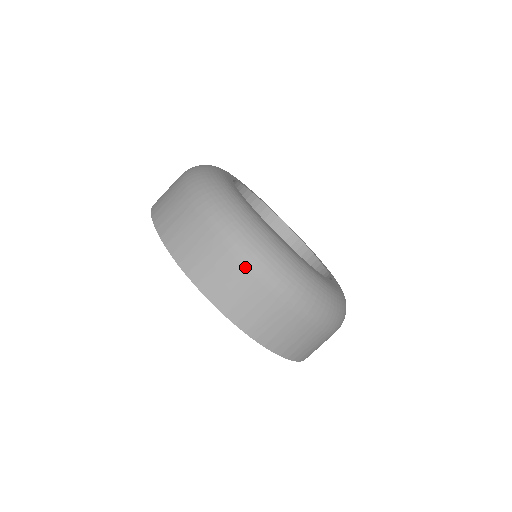
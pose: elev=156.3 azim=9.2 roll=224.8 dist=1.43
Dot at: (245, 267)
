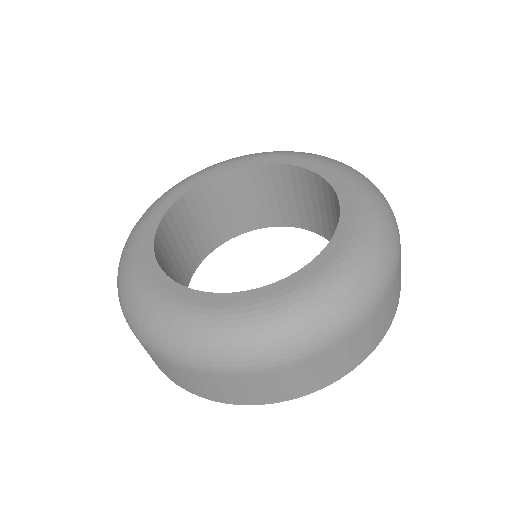
Dot at: (256, 374)
